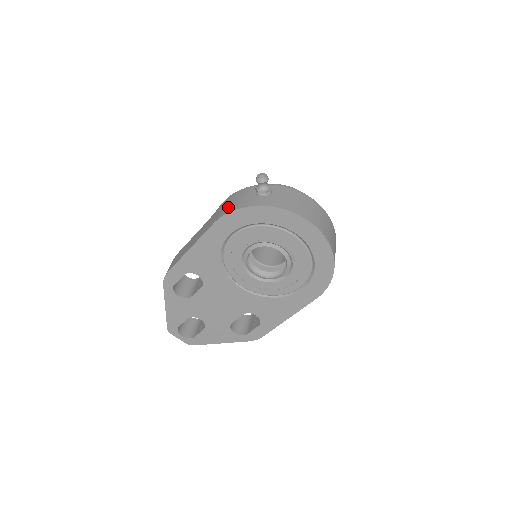
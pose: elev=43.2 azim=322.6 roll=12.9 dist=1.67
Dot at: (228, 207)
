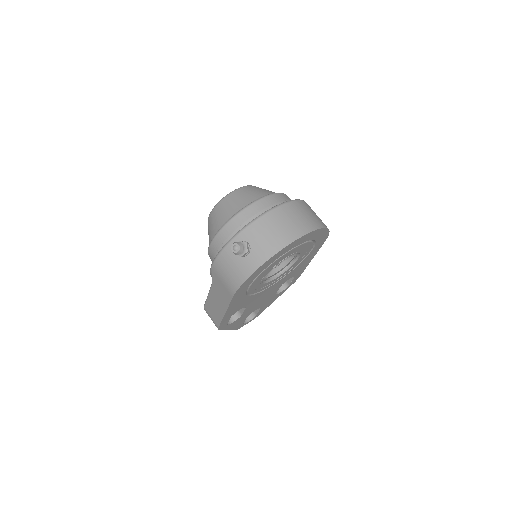
Dot at: (230, 281)
